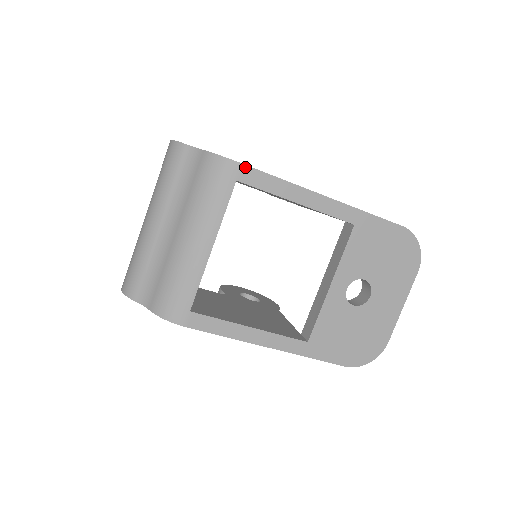
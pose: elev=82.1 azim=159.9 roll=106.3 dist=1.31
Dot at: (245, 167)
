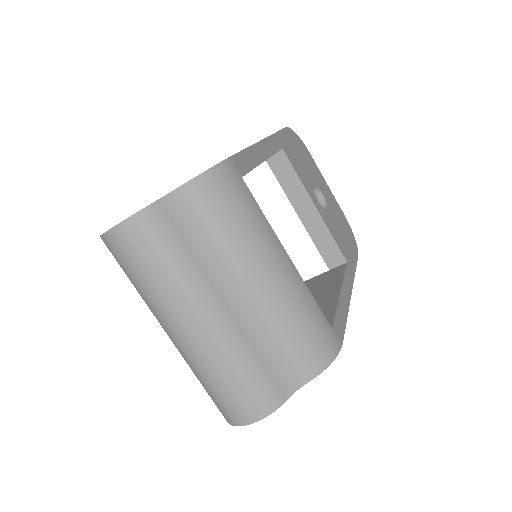
Dot at: (232, 159)
